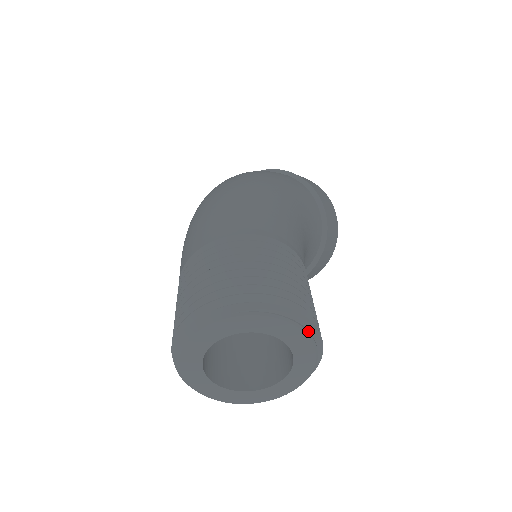
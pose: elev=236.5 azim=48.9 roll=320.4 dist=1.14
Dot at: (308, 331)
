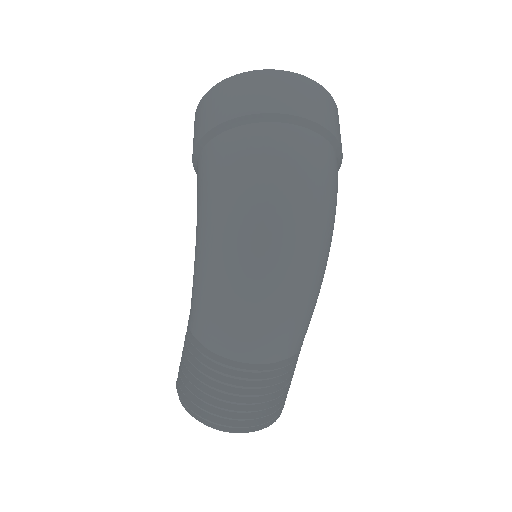
Dot at: occluded
